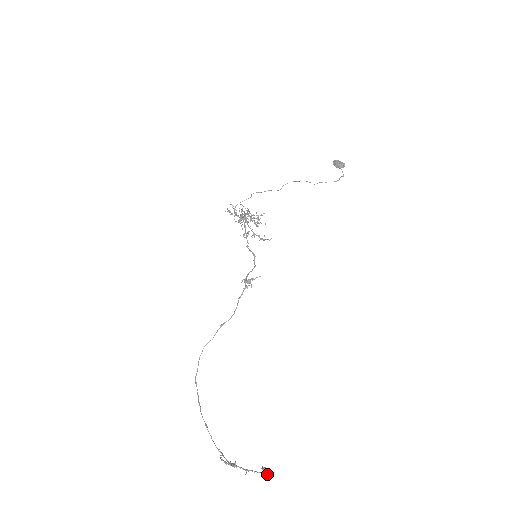
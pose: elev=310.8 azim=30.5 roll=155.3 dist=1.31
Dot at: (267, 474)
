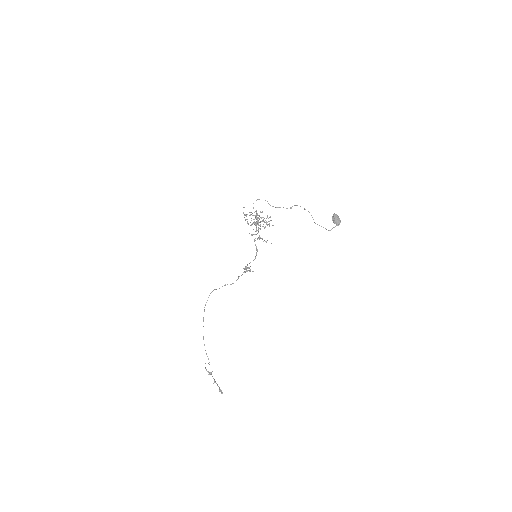
Dot at: (221, 393)
